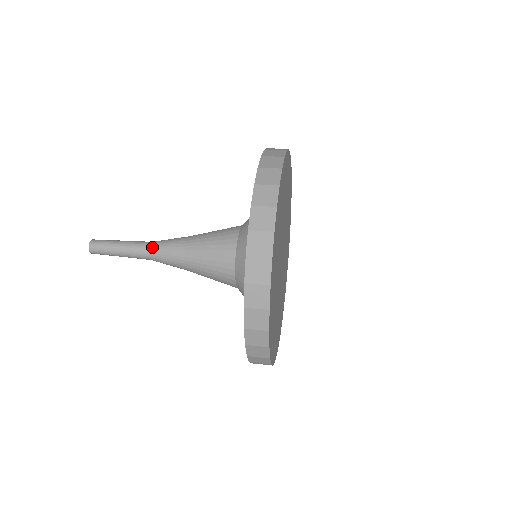
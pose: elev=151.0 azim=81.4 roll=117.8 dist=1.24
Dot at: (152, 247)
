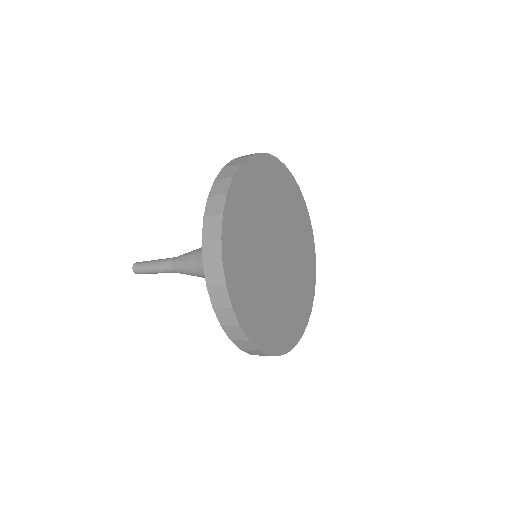
Dot at: (174, 262)
